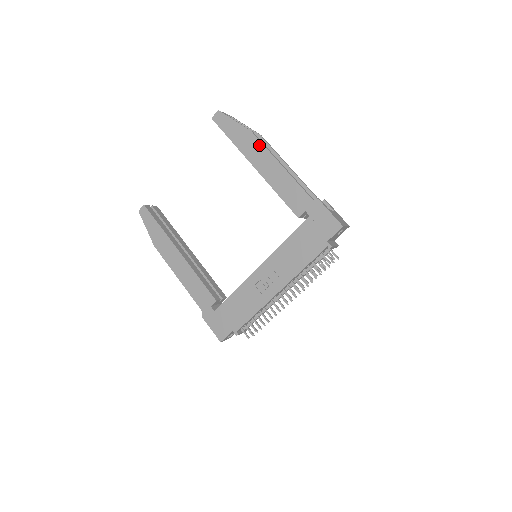
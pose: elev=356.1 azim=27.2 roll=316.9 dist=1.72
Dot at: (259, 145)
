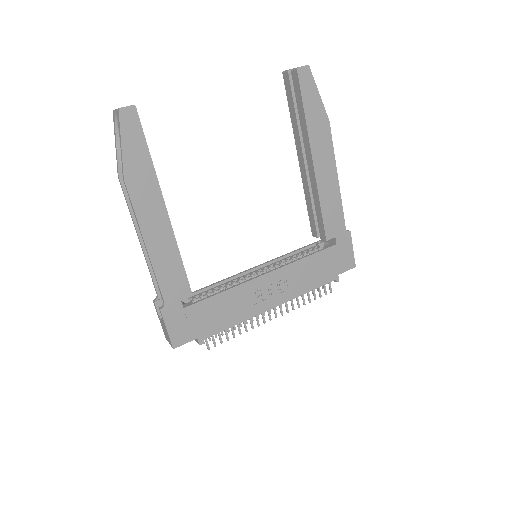
Dot at: (329, 142)
